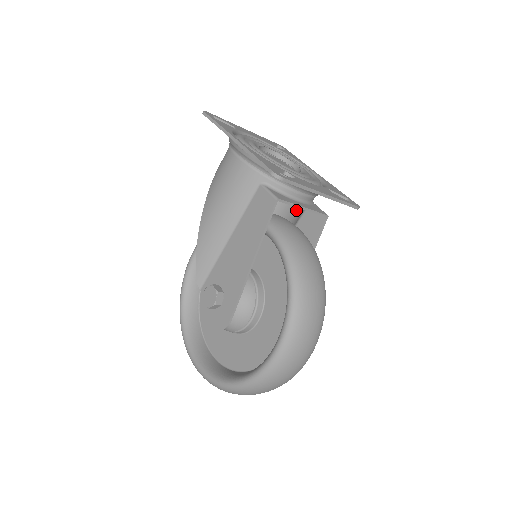
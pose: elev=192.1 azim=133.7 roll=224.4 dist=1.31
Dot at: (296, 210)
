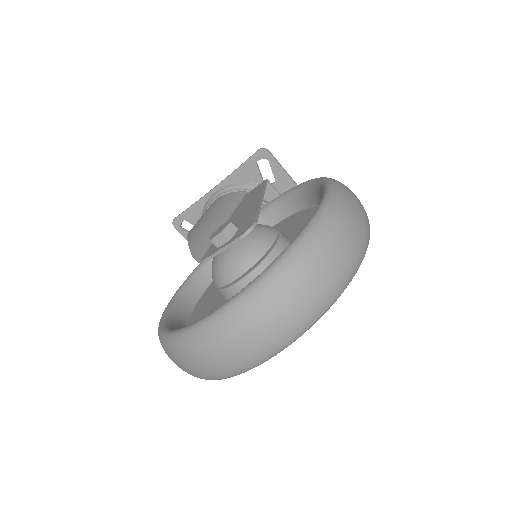
Dot at: occluded
